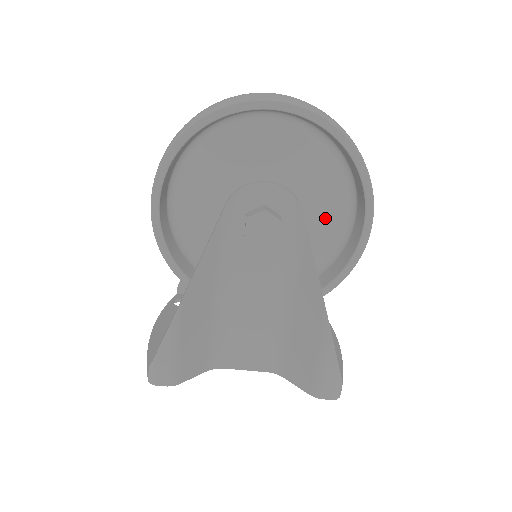
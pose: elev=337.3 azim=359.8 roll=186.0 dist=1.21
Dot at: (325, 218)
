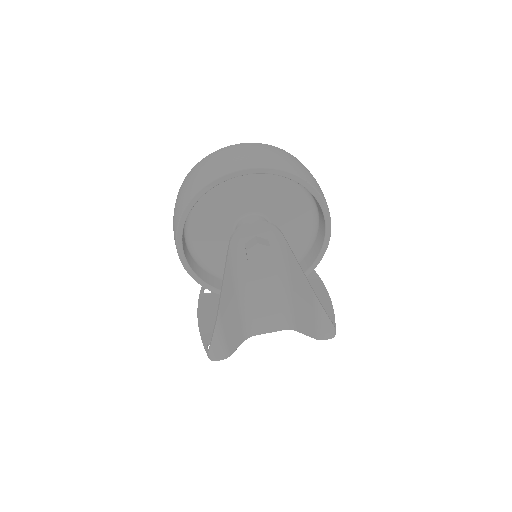
Dot at: (298, 222)
